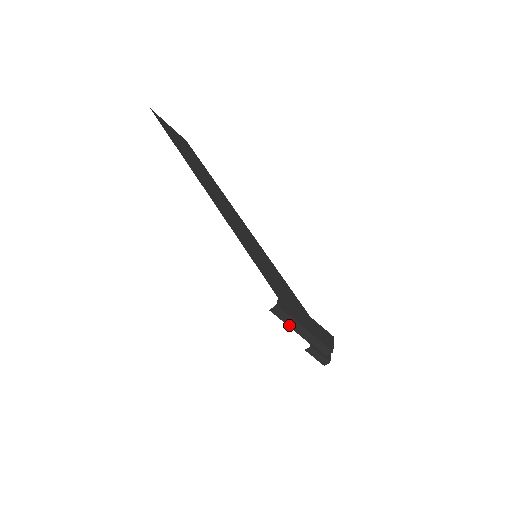
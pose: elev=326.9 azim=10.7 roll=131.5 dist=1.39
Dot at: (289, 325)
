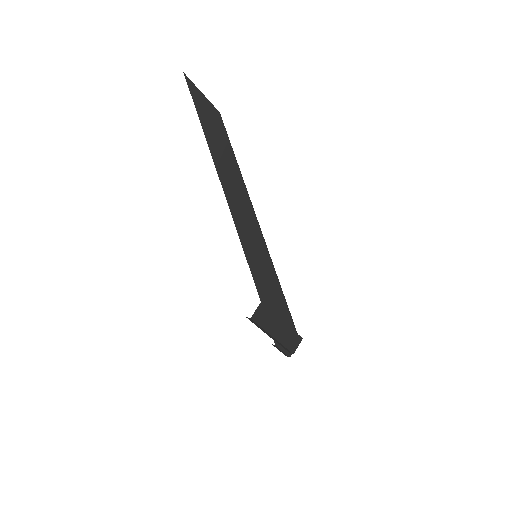
Dot at: (261, 329)
